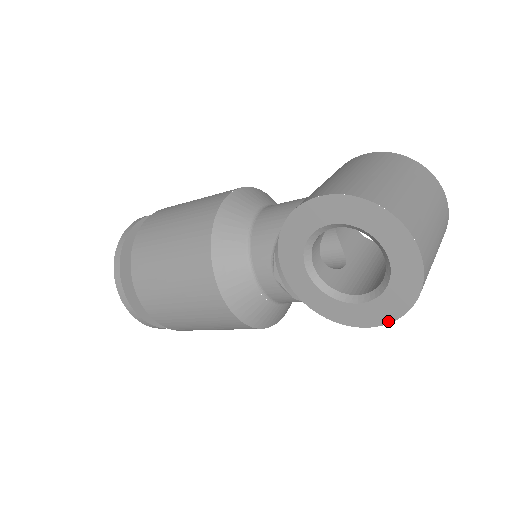
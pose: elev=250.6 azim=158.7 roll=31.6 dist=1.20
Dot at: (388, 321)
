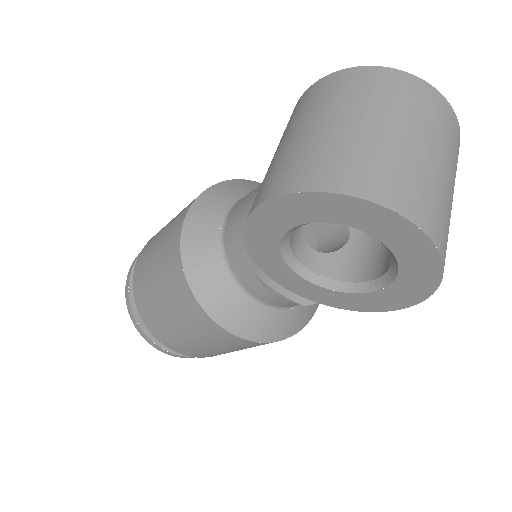
Dot at: (423, 298)
